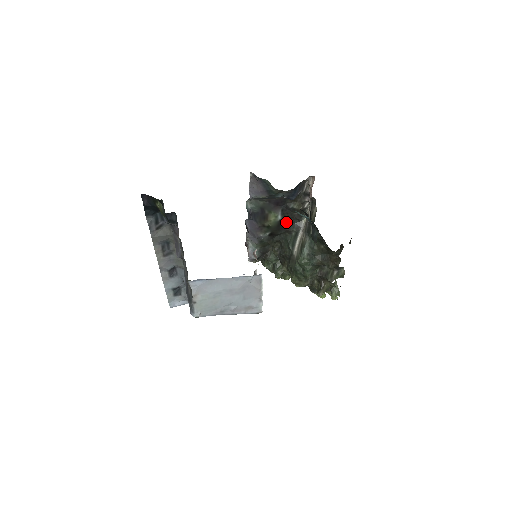
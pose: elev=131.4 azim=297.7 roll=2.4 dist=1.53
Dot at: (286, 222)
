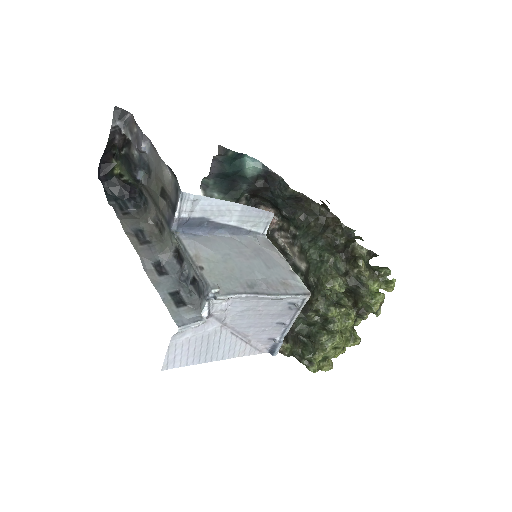
Dot at: occluded
